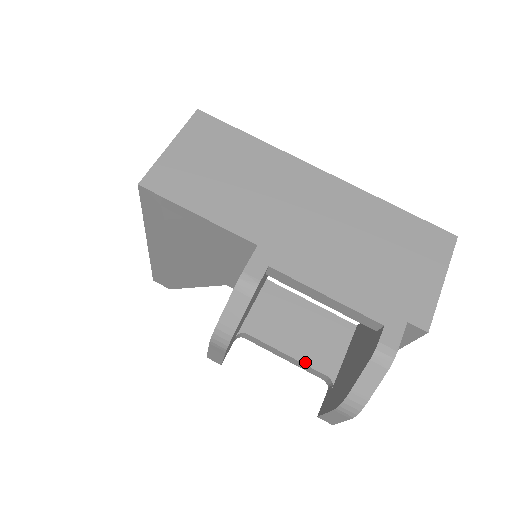
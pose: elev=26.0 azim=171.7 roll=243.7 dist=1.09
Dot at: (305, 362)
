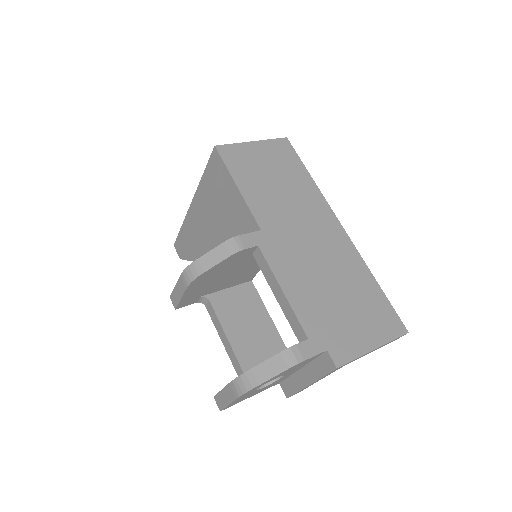
Dot at: (235, 350)
